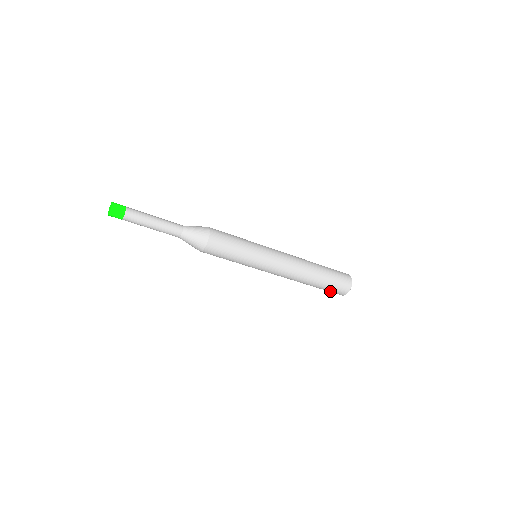
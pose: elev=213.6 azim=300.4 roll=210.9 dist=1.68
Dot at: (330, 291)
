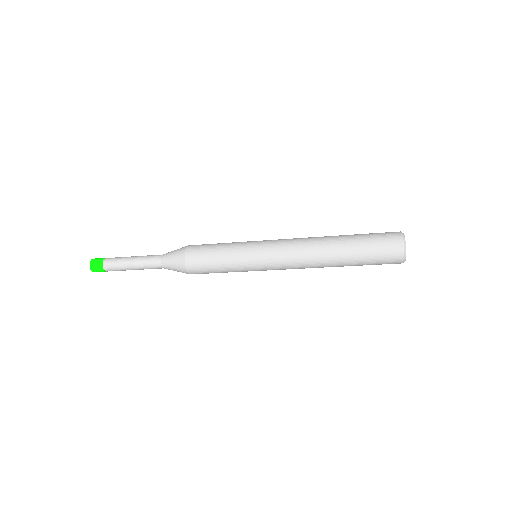
Dot at: occluded
